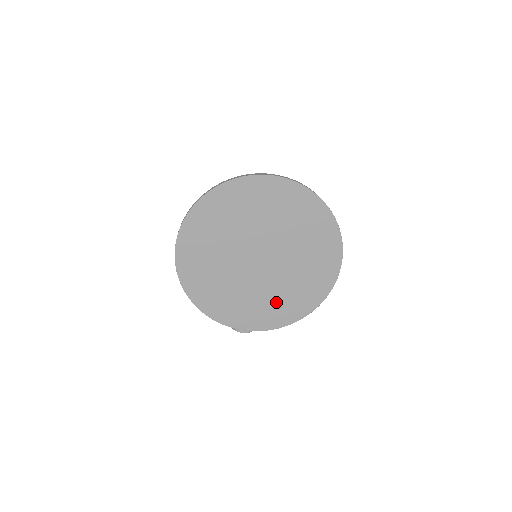
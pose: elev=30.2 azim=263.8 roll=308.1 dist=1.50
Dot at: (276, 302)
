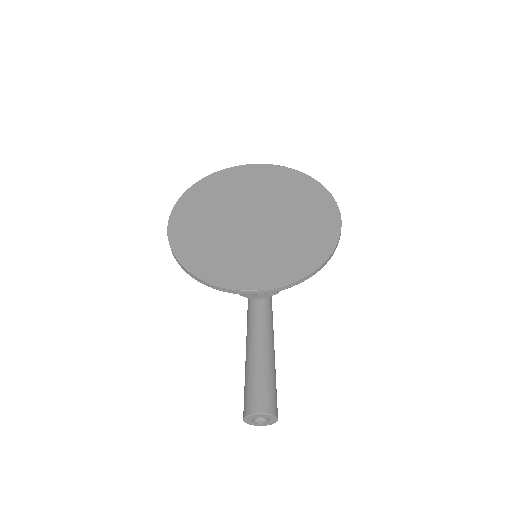
Dot at: (277, 257)
